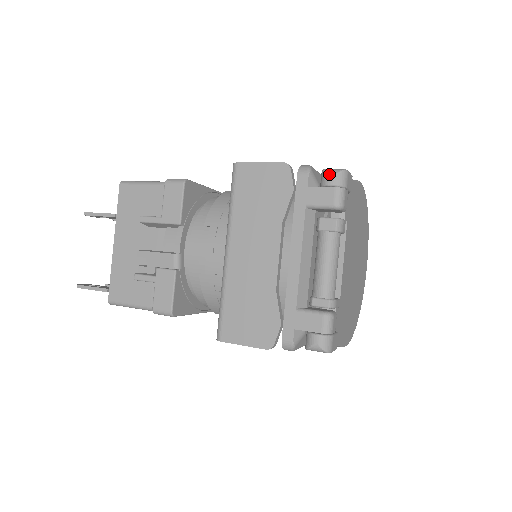
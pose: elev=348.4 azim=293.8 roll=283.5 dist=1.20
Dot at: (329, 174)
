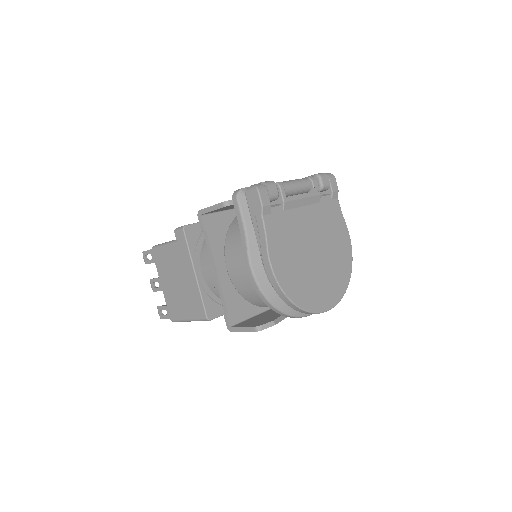
Dot at: occluded
